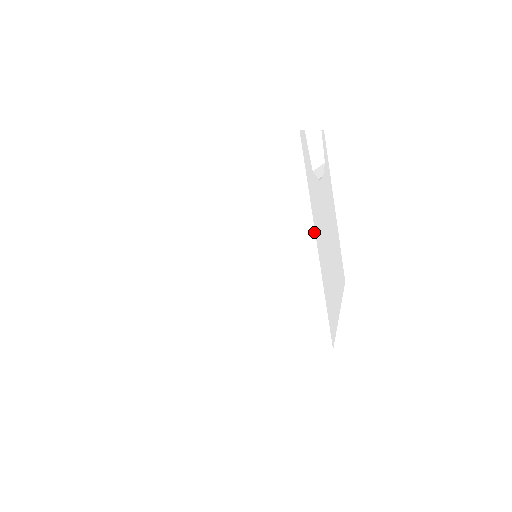
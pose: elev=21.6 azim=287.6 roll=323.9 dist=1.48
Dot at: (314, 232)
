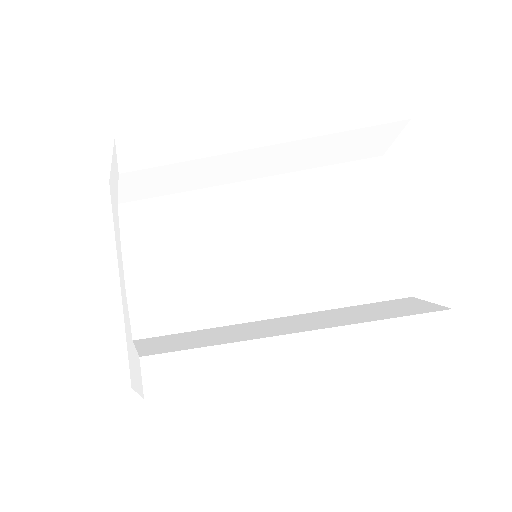
Dot at: occluded
